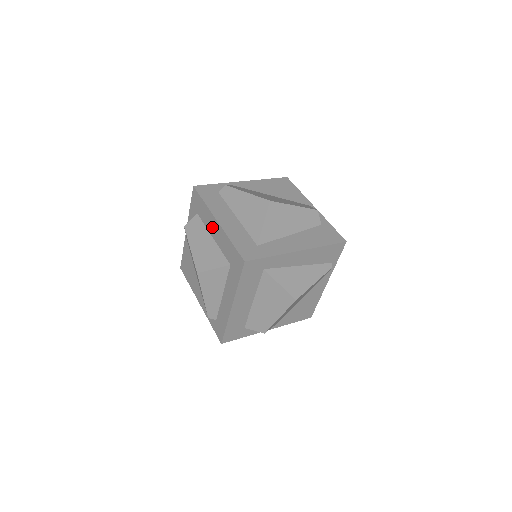
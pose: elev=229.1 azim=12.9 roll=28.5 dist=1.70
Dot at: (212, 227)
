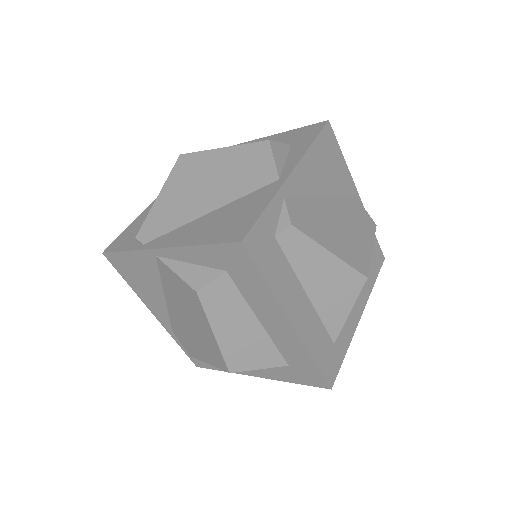
Dot at: (269, 317)
